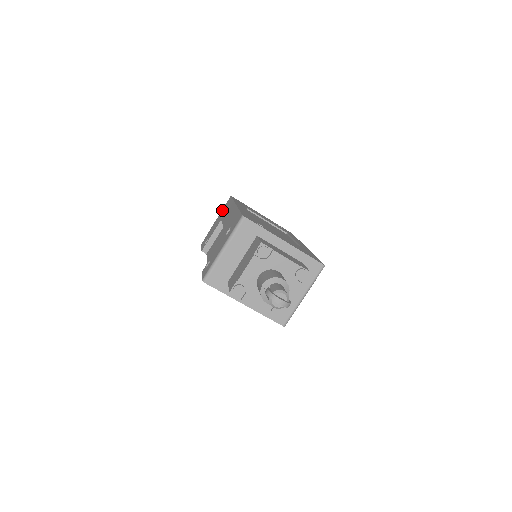
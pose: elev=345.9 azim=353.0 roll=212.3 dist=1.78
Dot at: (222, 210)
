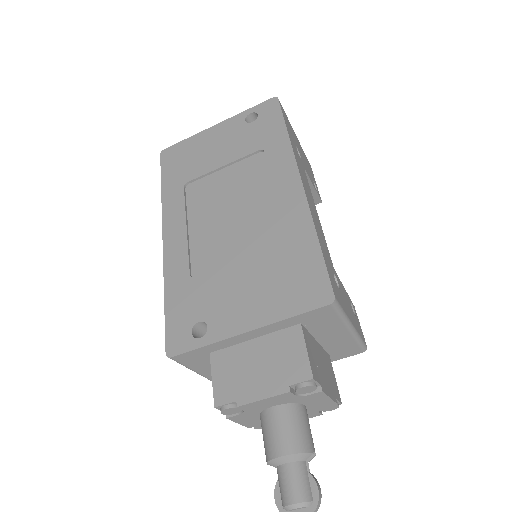
Dot at: occluded
